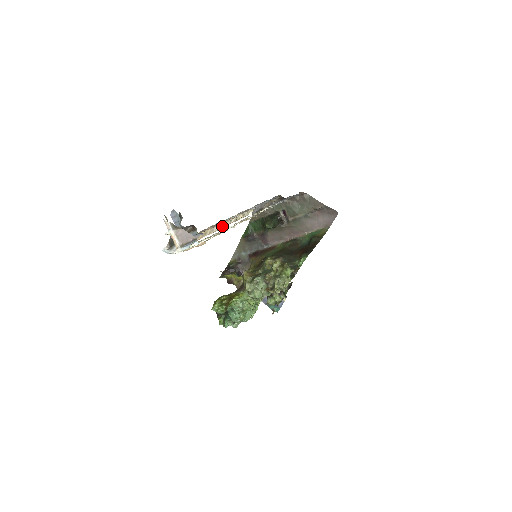
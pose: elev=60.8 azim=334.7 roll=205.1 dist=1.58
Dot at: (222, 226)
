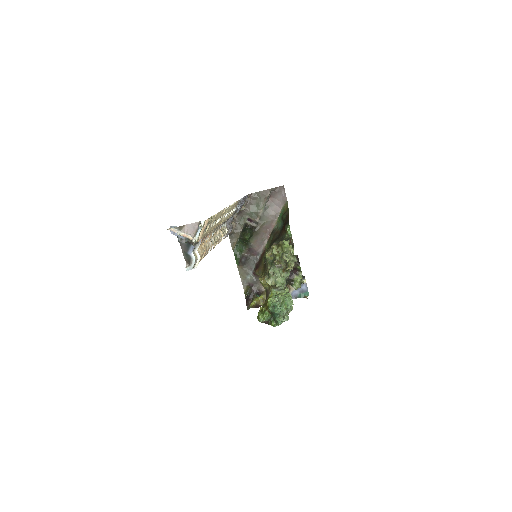
Dot at: (214, 241)
